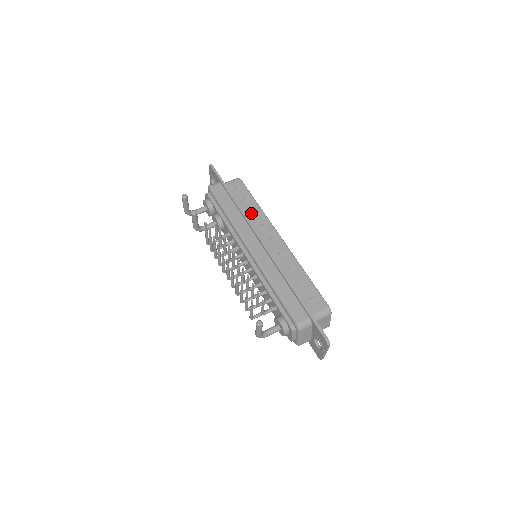
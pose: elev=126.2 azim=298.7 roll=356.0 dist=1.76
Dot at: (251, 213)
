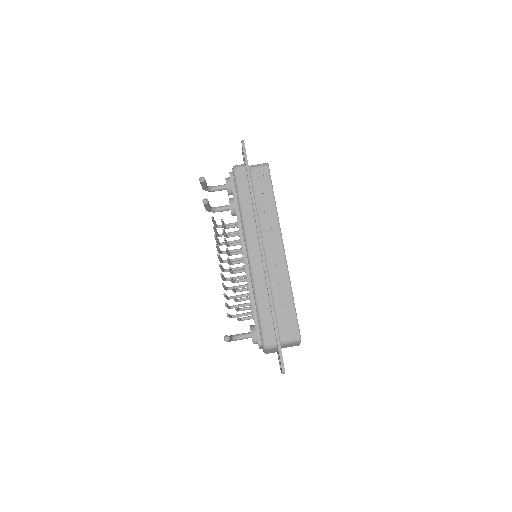
Dot at: (265, 211)
